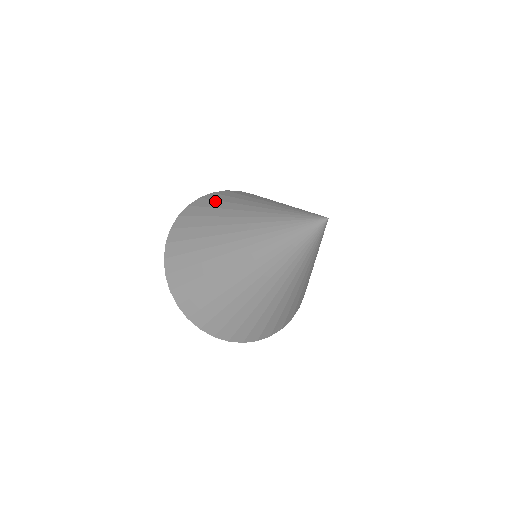
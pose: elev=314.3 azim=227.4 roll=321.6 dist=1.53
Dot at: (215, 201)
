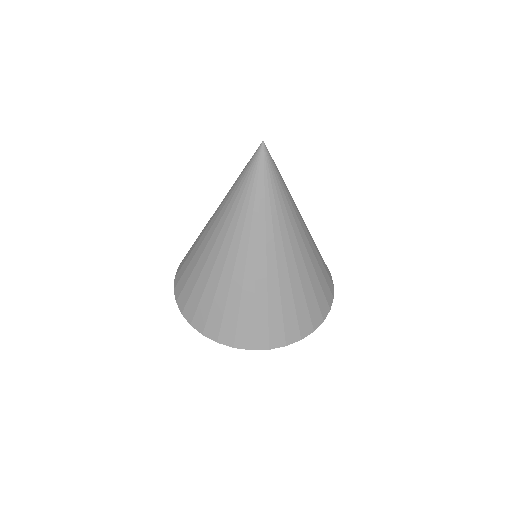
Dot at: occluded
